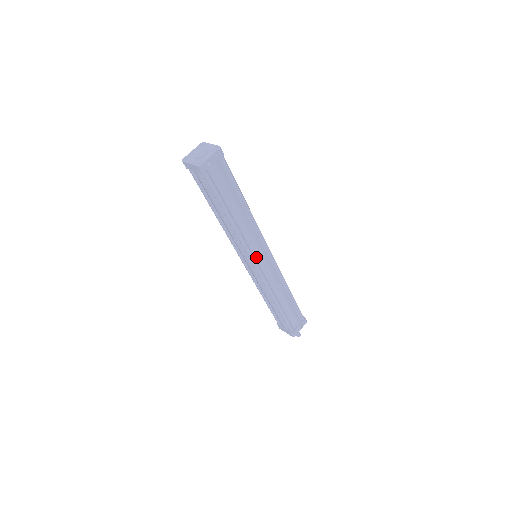
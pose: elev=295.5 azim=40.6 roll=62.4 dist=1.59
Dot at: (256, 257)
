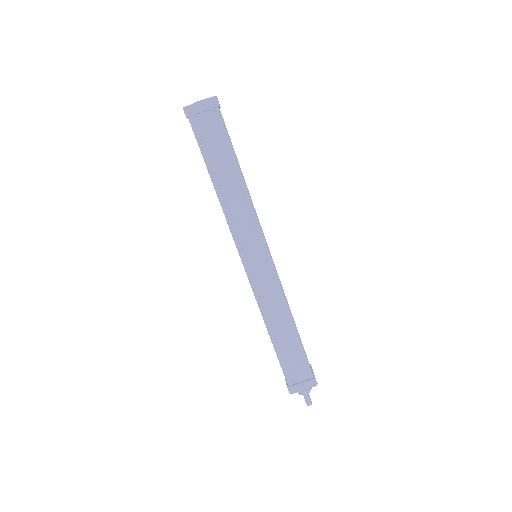
Dot at: occluded
